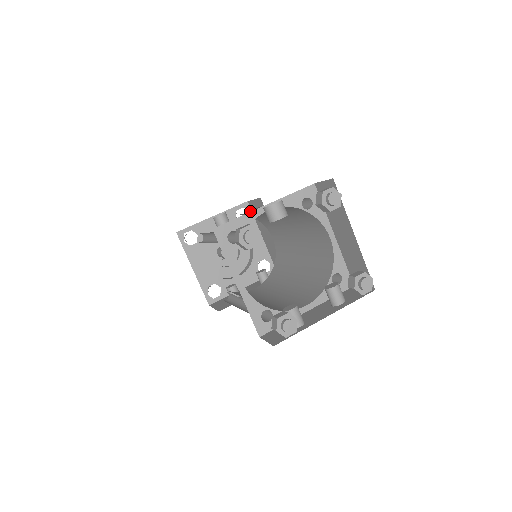
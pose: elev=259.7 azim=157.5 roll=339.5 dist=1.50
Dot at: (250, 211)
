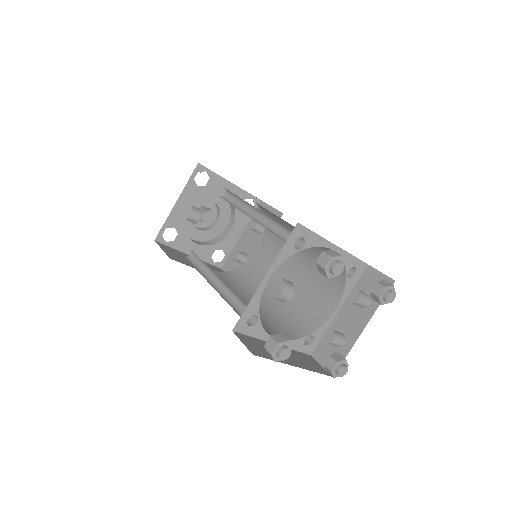
Dot at: (206, 170)
